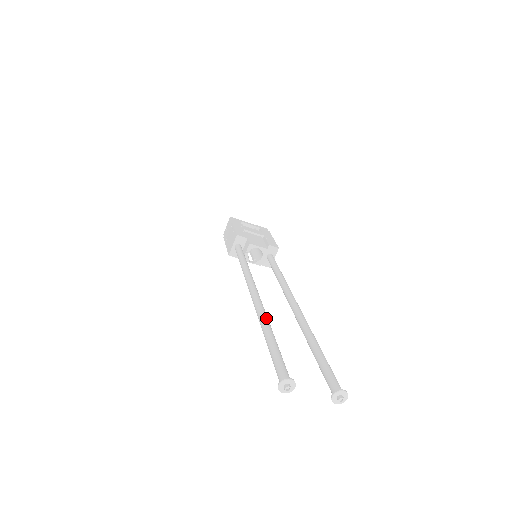
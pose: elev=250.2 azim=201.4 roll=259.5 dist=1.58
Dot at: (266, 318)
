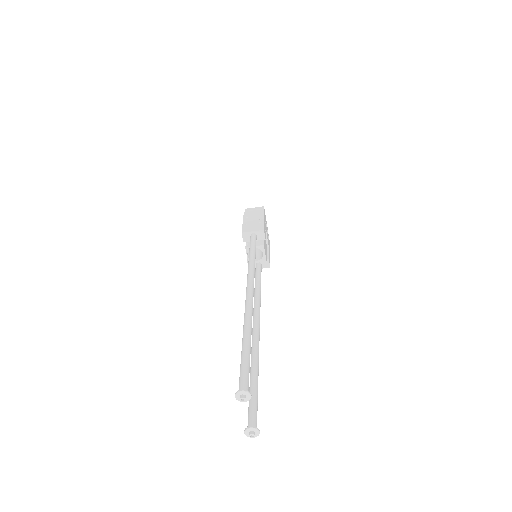
Dot at: occluded
